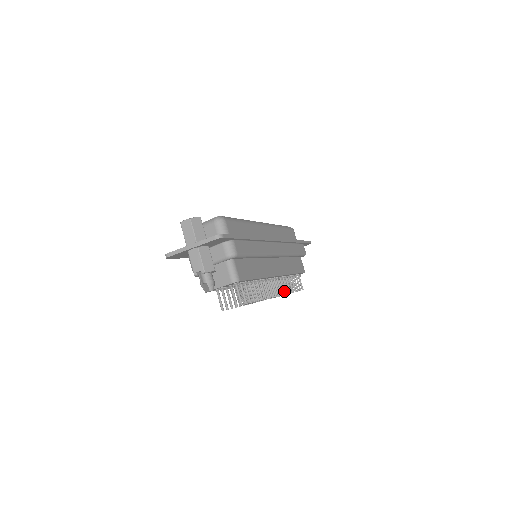
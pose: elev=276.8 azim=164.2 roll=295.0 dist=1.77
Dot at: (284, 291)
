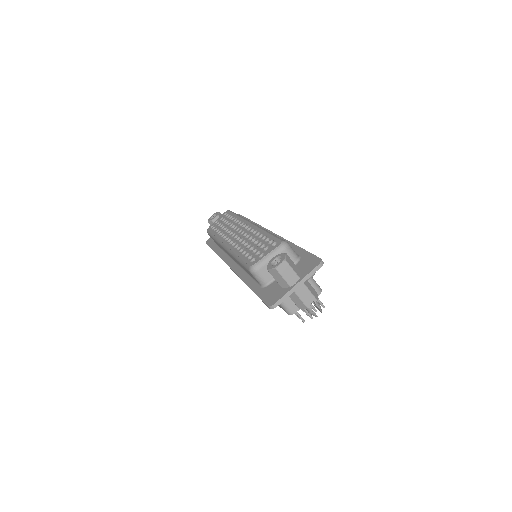
Dot at: occluded
